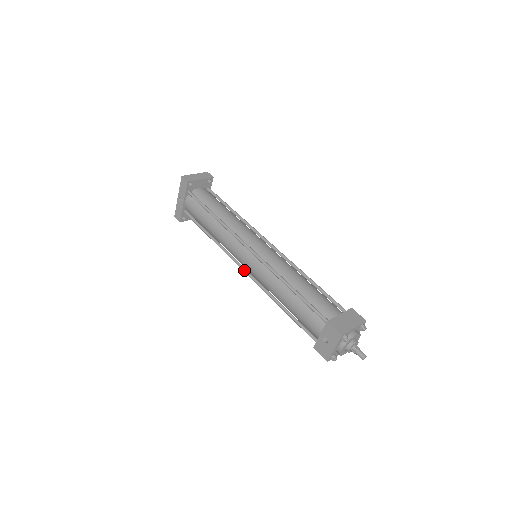
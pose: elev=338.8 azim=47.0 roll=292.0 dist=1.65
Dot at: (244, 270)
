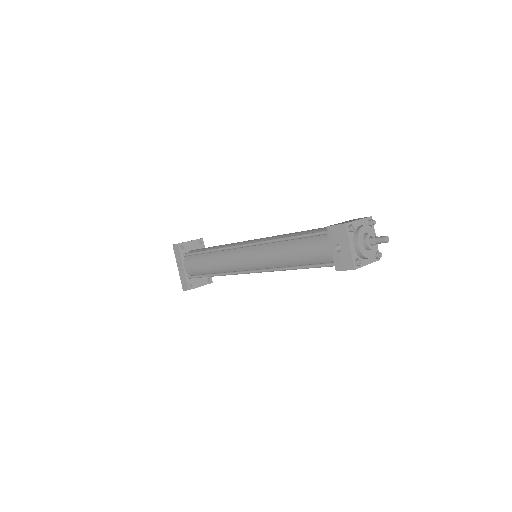
Dot at: (249, 271)
